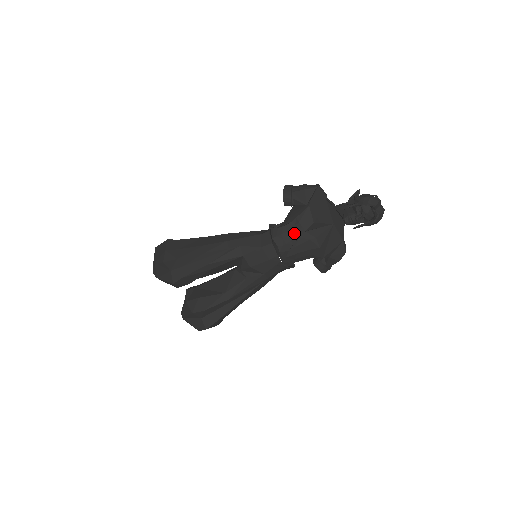
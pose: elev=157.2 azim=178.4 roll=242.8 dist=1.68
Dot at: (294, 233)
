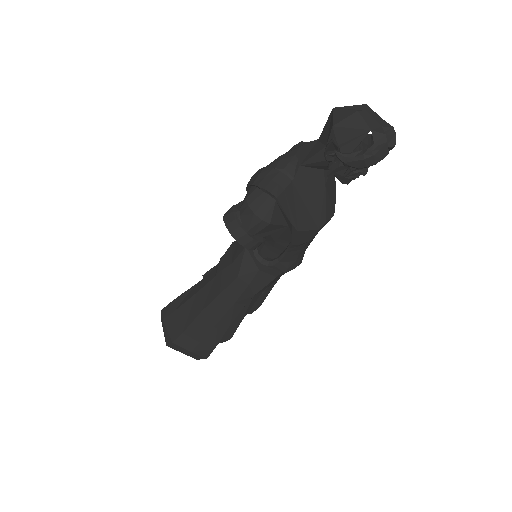
Dot at: (302, 249)
